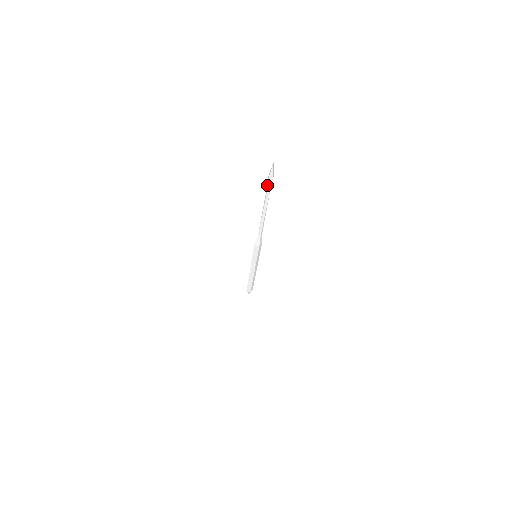
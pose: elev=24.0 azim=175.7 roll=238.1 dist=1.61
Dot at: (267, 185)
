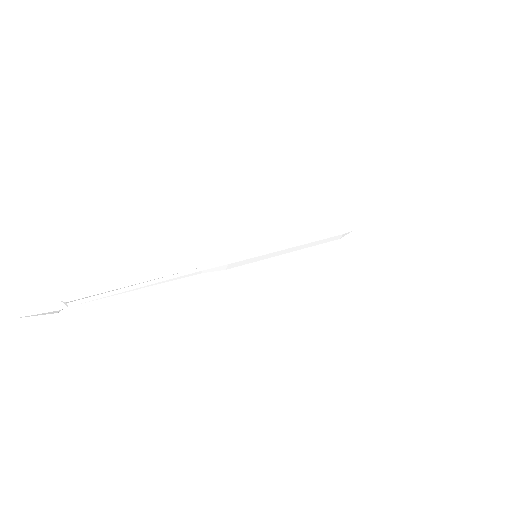
Dot at: (75, 300)
